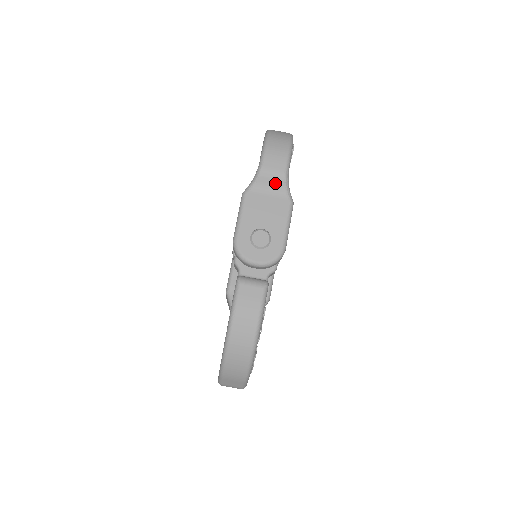
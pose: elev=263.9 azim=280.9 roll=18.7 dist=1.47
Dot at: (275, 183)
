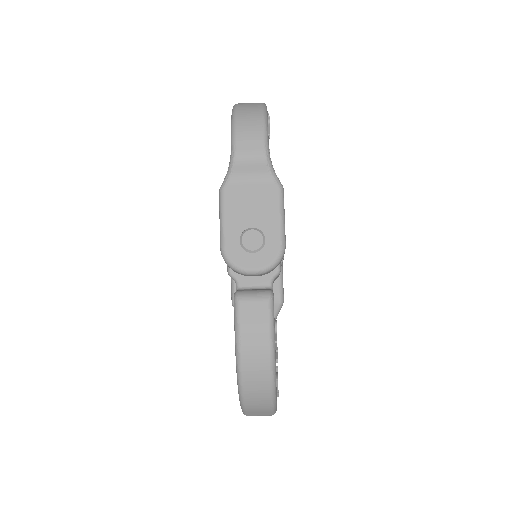
Dot at: (255, 168)
